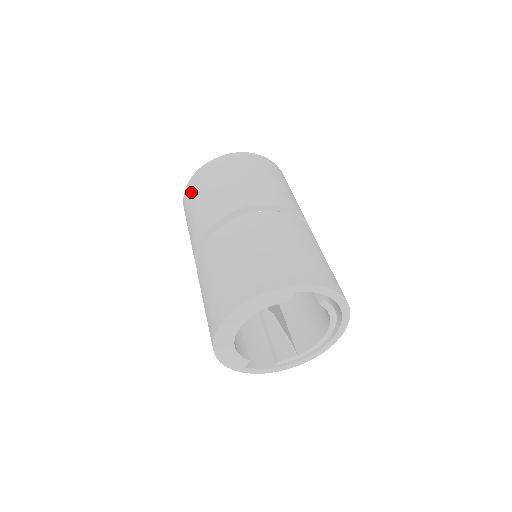
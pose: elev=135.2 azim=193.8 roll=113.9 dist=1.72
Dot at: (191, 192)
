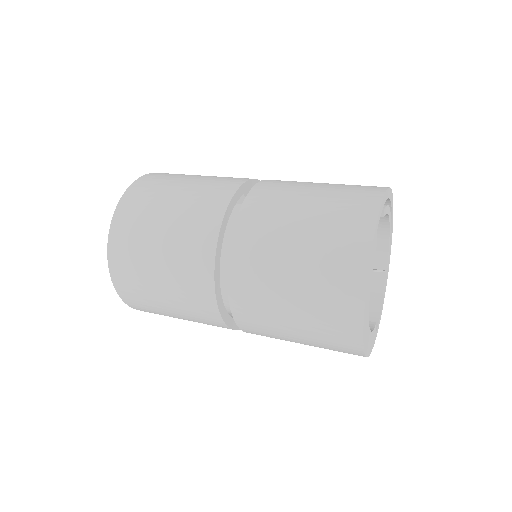
Dot at: (134, 290)
